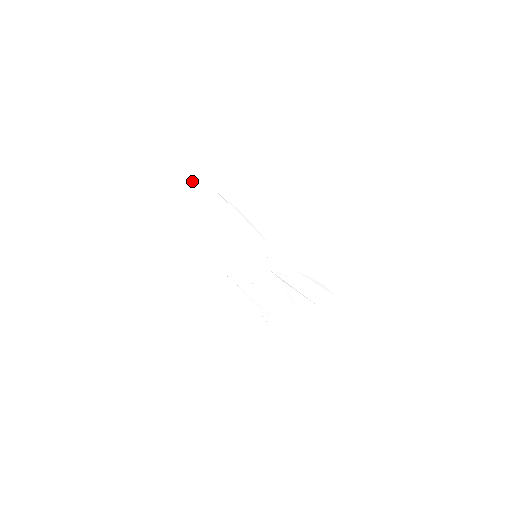
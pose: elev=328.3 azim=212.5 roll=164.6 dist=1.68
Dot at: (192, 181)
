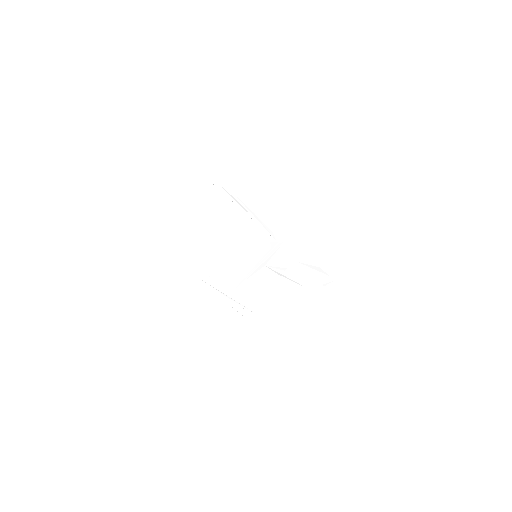
Dot at: (195, 183)
